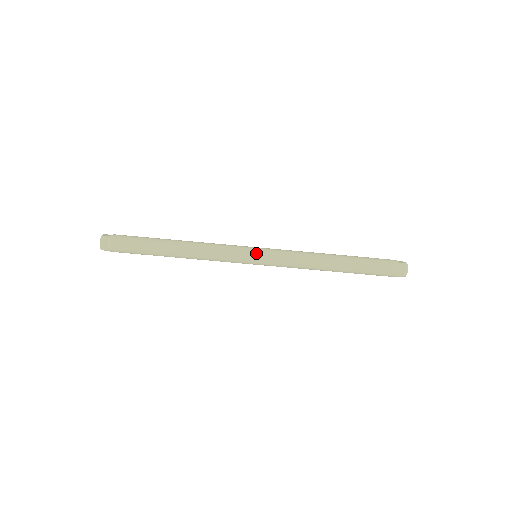
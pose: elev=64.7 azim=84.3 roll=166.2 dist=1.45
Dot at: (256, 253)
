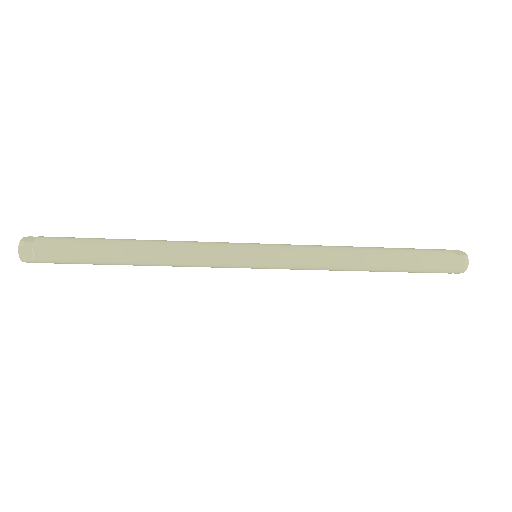
Dot at: (257, 254)
